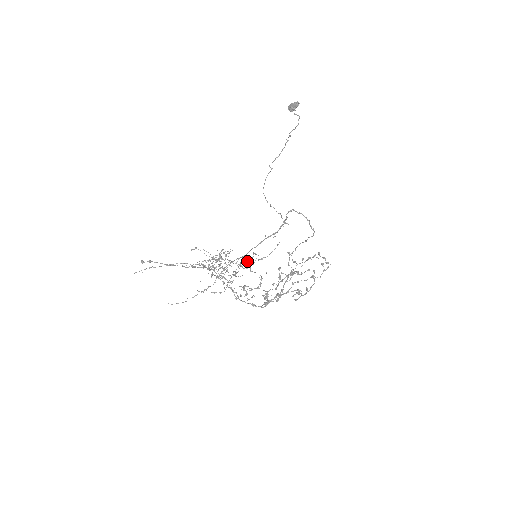
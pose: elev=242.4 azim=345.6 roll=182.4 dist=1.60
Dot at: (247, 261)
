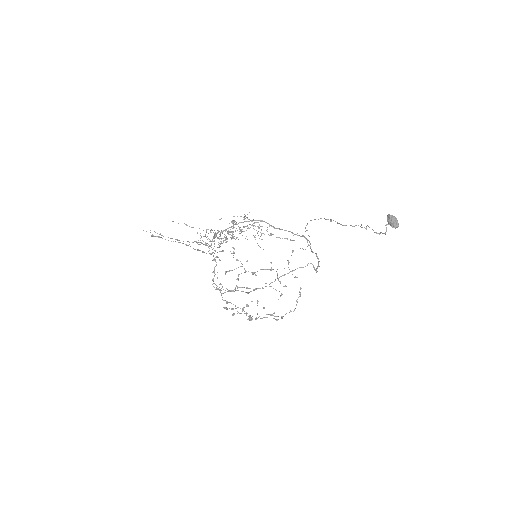
Dot at: (259, 228)
